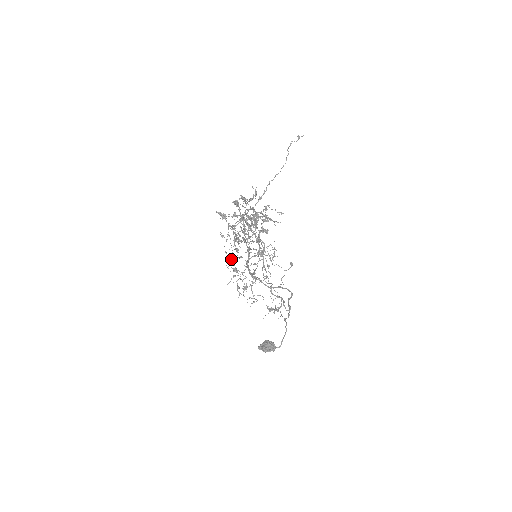
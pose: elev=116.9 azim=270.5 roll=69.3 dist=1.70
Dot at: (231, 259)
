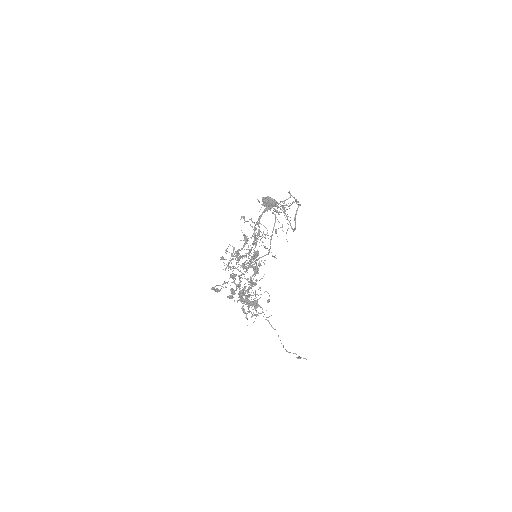
Dot at: occluded
